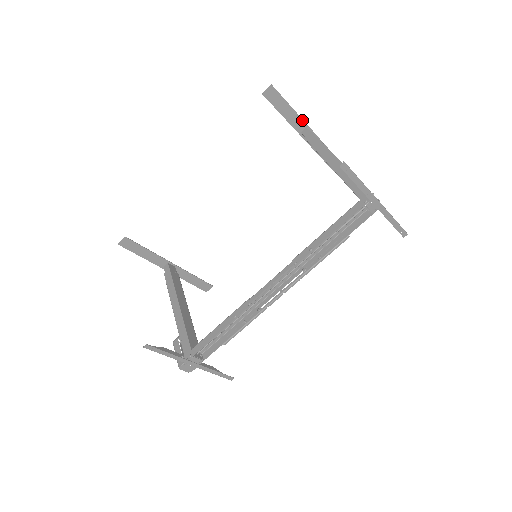
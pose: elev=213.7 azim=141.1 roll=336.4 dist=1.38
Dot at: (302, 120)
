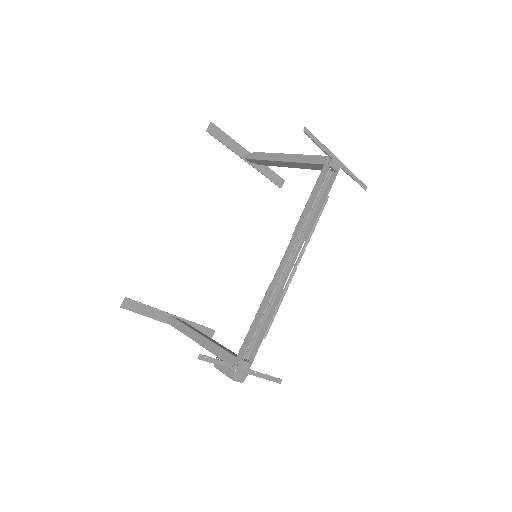
Dot at: (242, 147)
